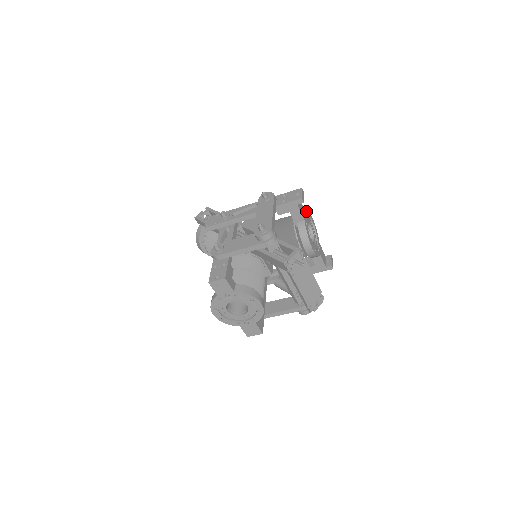
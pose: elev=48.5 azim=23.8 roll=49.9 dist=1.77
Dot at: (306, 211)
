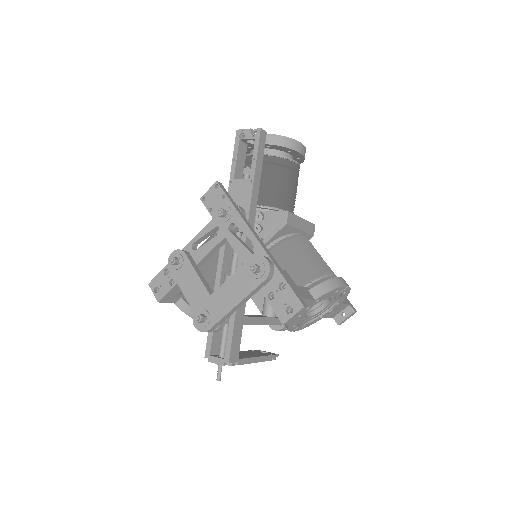
Dot at: (324, 296)
